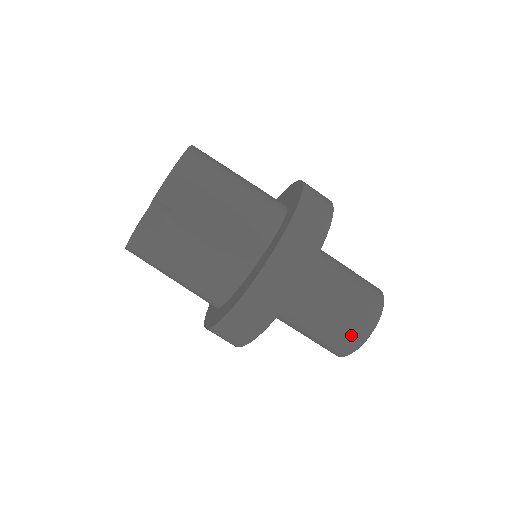
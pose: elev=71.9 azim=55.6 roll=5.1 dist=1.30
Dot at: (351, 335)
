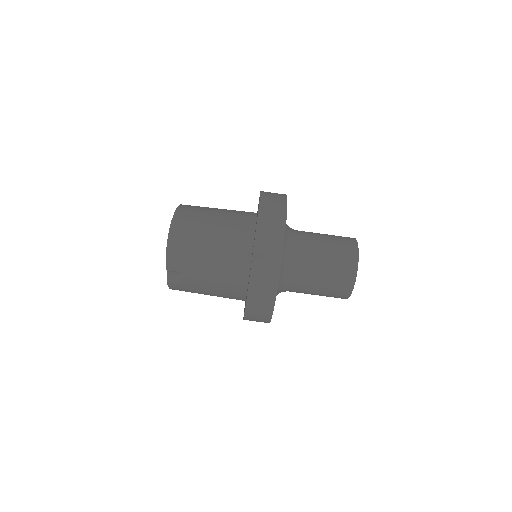
Dot at: (340, 292)
